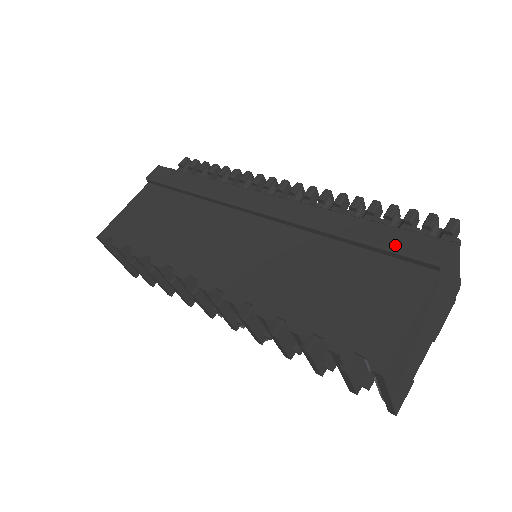
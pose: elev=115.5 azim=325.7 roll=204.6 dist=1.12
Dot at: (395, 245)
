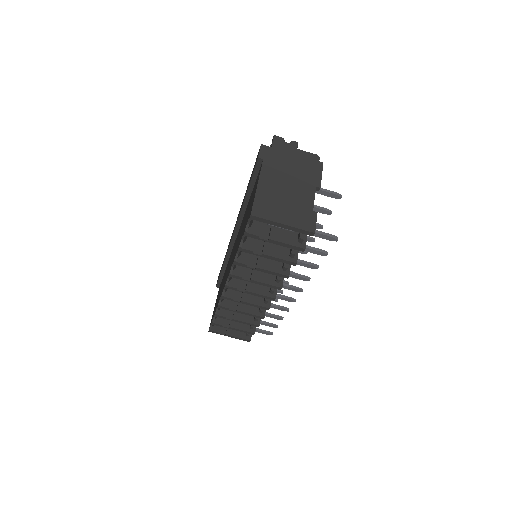
Dot at: (252, 174)
